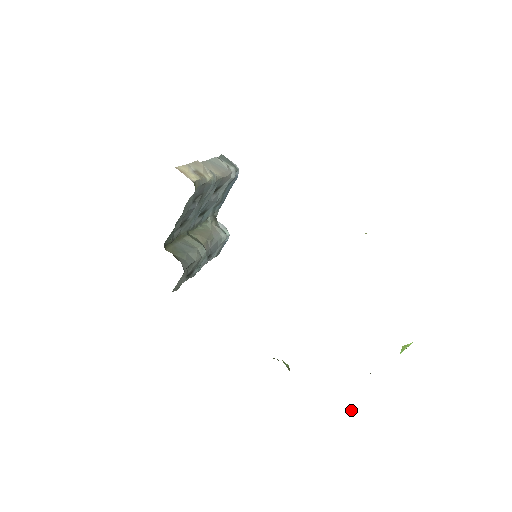
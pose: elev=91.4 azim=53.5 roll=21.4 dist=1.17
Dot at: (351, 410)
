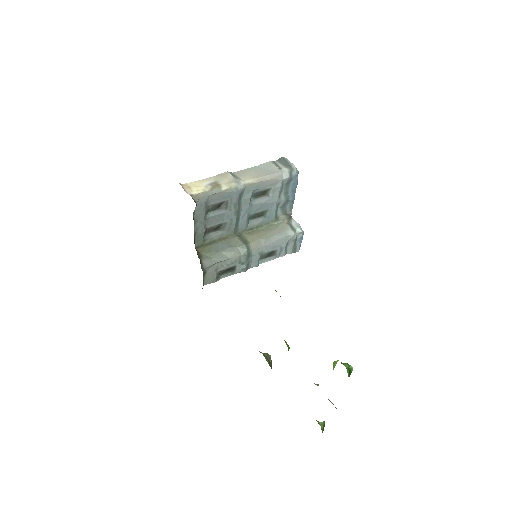
Dot at: (323, 421)
